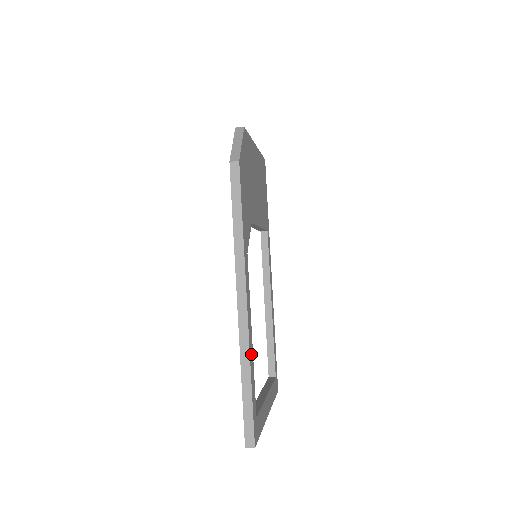
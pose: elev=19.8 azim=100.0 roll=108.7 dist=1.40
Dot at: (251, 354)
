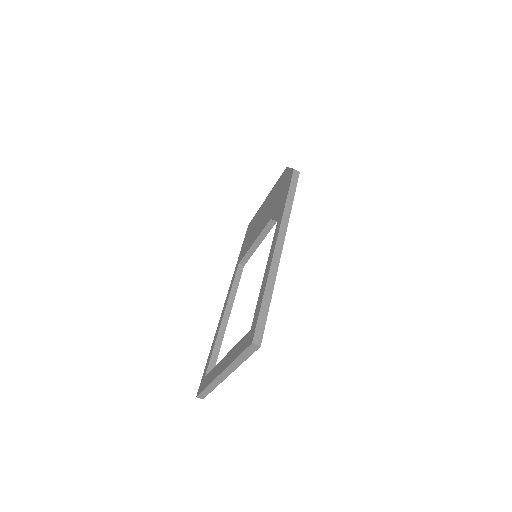
Dot at: occluded
